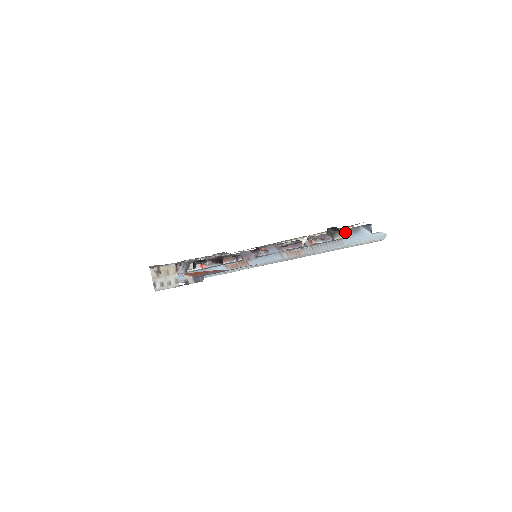
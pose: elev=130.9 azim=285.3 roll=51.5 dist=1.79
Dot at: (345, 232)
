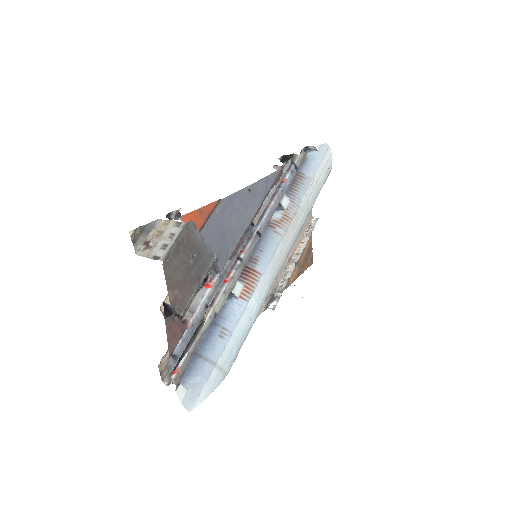
Dot at: occluded
